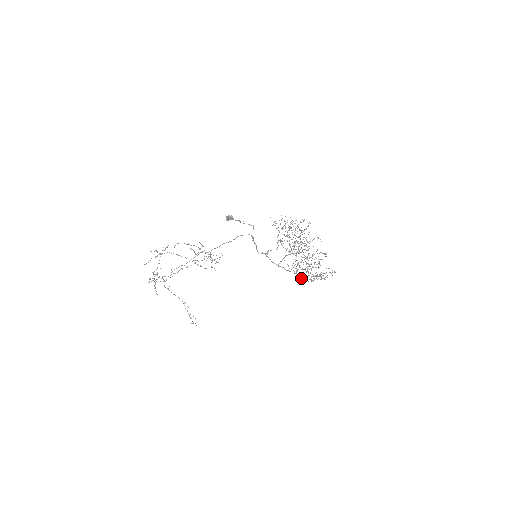
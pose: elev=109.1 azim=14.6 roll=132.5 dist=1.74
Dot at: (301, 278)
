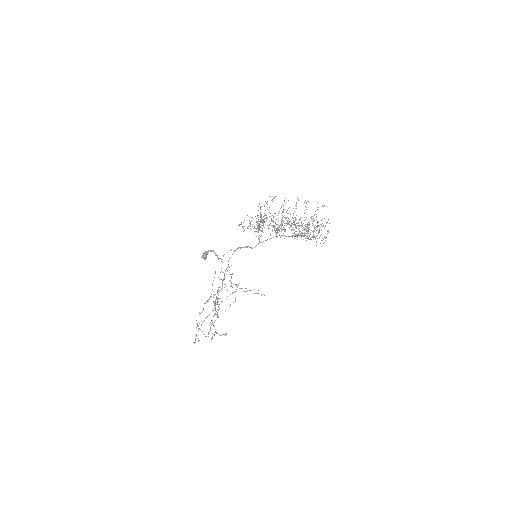
Dot at: occluded
